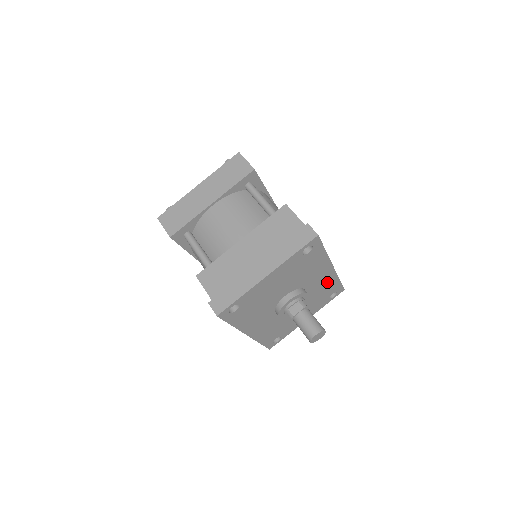
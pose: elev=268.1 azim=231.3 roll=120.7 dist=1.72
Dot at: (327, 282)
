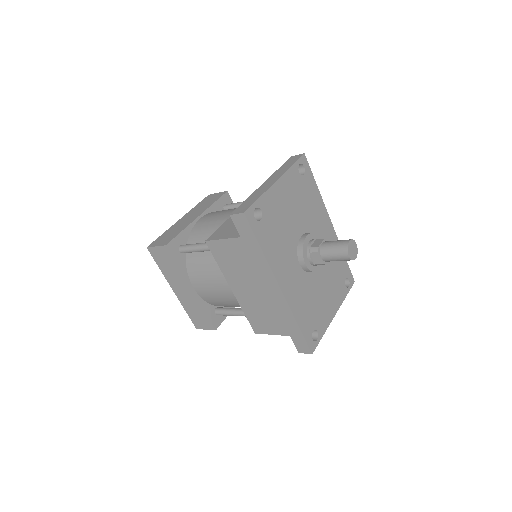
Dot at: occluded
